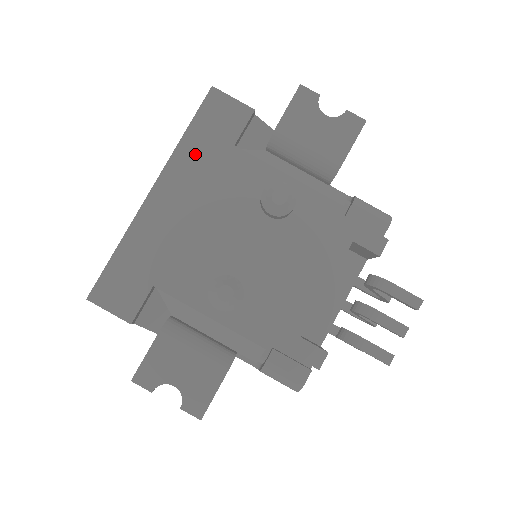
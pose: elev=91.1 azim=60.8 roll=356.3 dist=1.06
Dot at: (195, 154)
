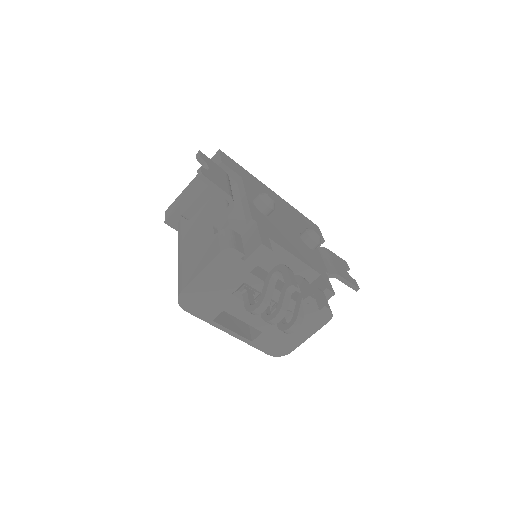
Dot at: (296, 212)
